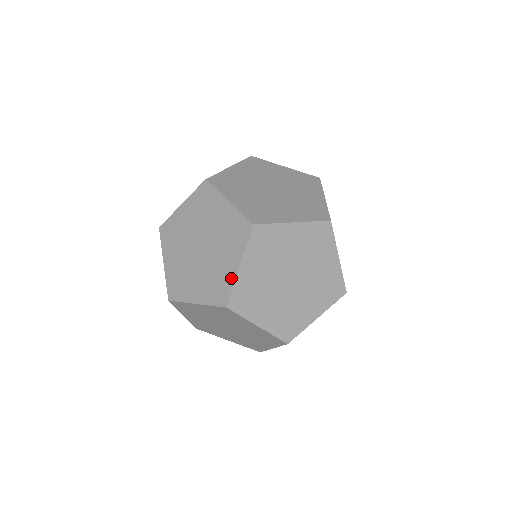
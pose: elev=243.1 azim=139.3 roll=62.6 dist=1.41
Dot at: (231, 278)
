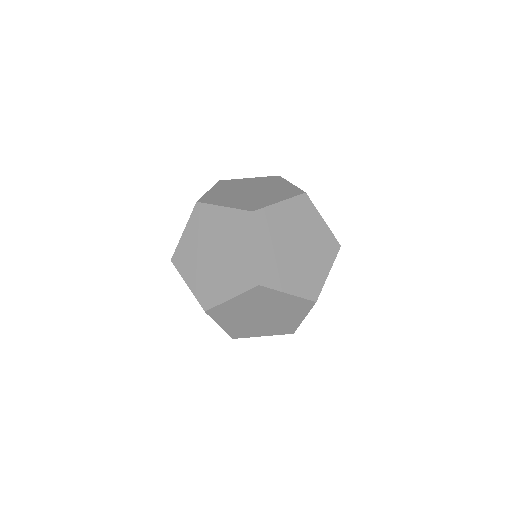
Dot at: occluded
